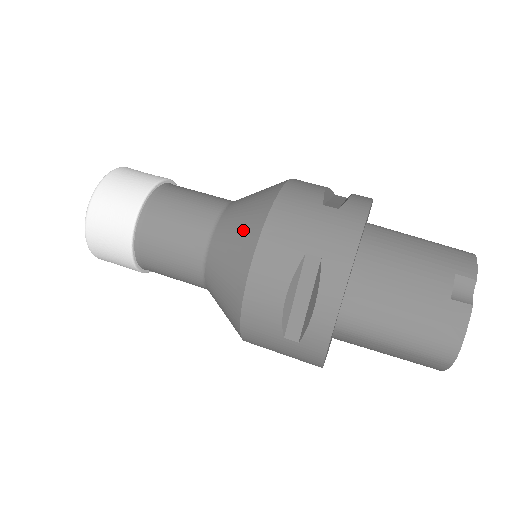
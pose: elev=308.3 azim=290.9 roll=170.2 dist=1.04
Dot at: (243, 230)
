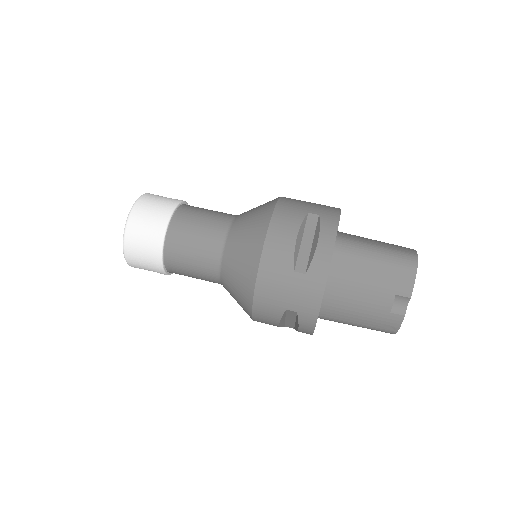
Dot at: (241, 287)
